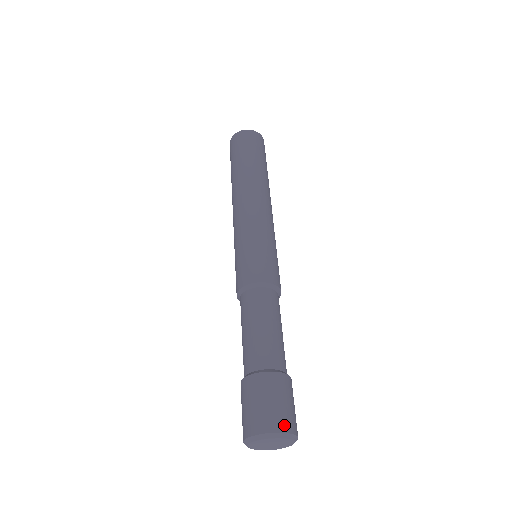
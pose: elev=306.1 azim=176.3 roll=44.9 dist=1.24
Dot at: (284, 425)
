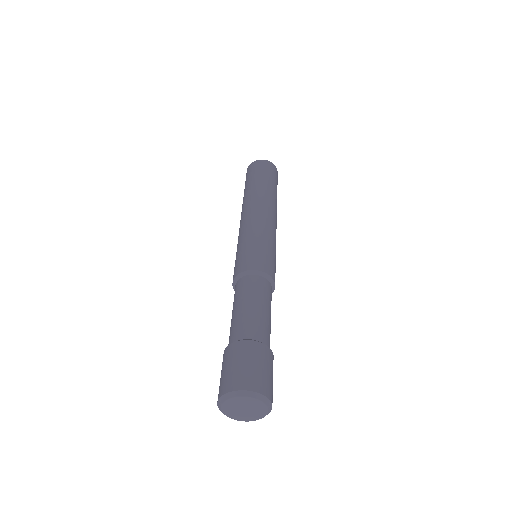
Dot at: (259, 386)
